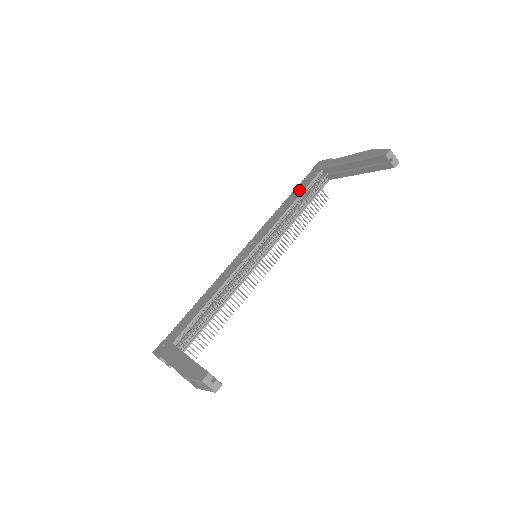
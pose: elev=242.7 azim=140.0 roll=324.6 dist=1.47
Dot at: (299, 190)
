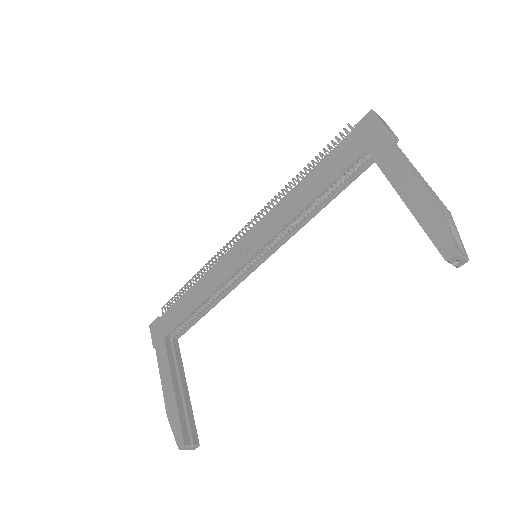
Dot at: (326, 173)
